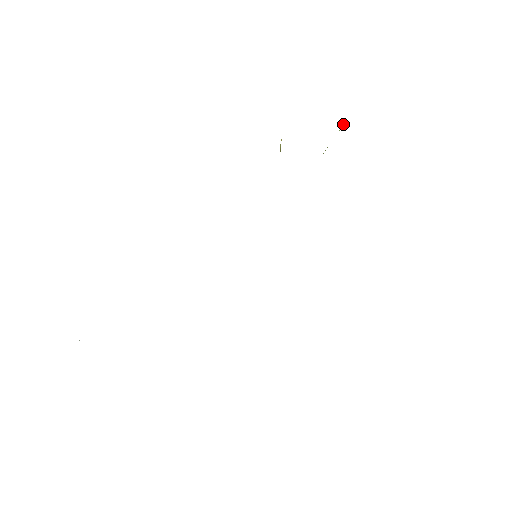
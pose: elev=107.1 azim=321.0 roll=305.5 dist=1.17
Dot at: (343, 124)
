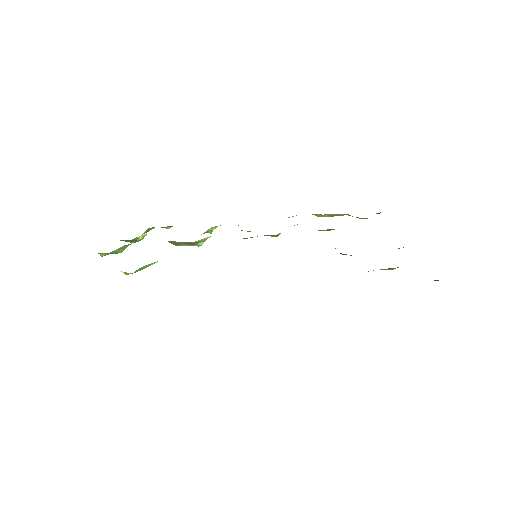
Dot at: occluded
